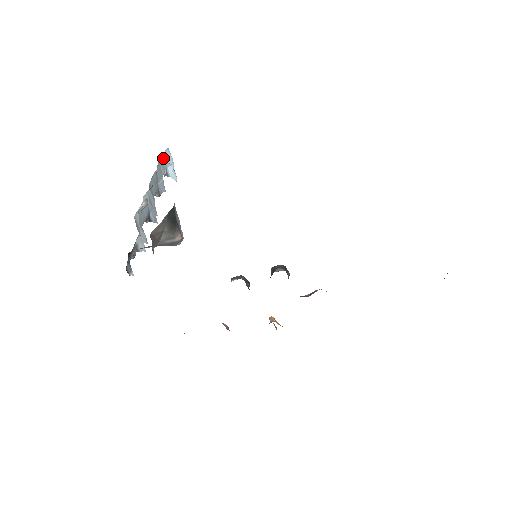
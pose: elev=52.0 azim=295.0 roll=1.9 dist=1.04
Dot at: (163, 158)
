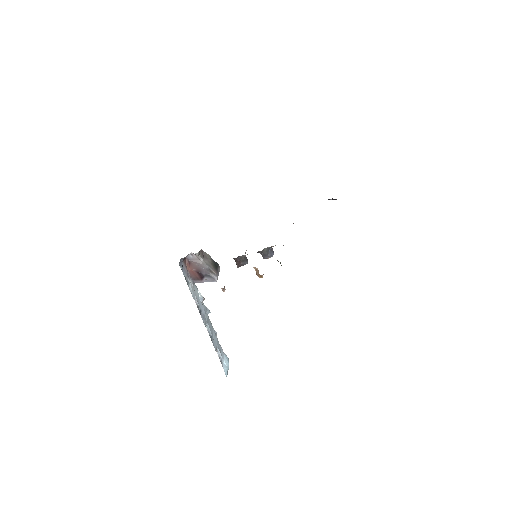
Dot at: (223, 352)
